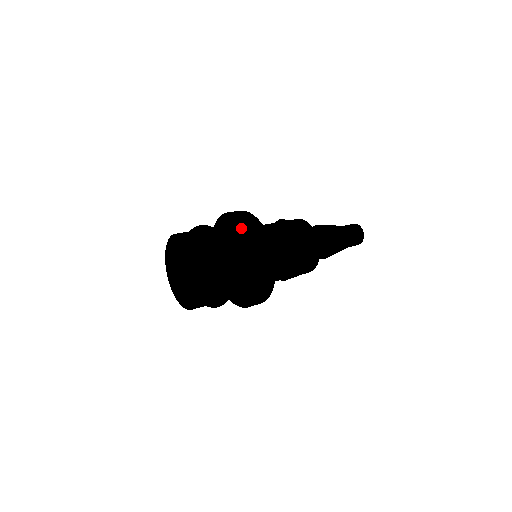
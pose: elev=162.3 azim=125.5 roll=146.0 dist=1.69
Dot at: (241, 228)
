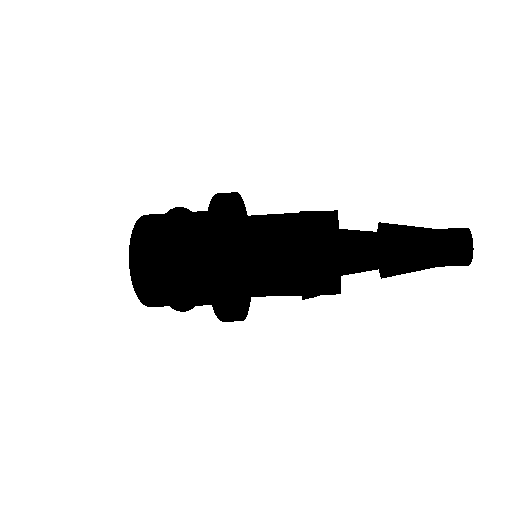
Dot at: occluded
